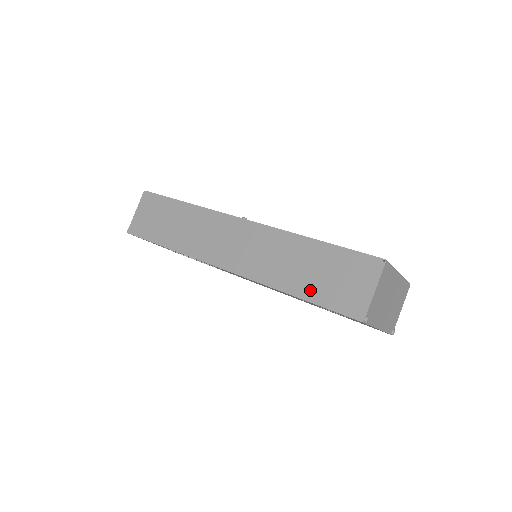
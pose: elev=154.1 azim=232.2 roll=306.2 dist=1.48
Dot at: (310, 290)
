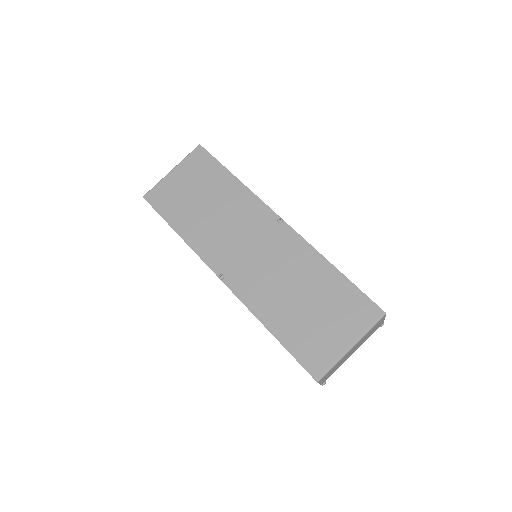
Dot at: occluded
